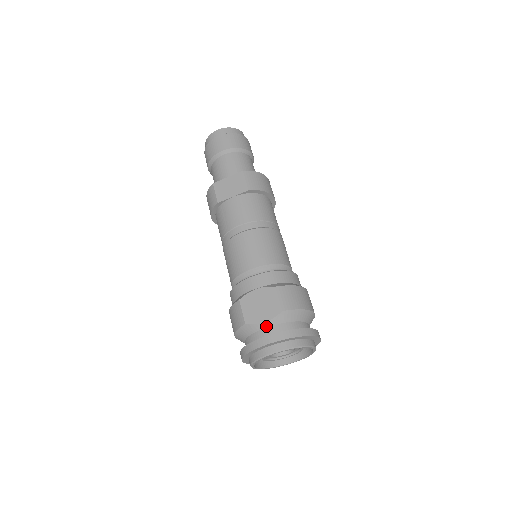
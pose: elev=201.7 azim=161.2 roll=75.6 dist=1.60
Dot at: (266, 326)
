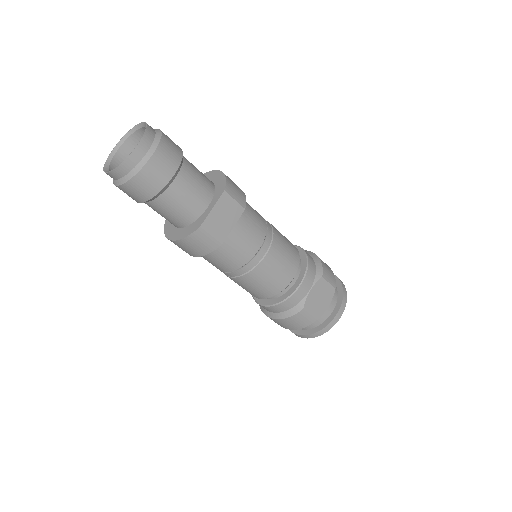
Dot at: (328, 307)
